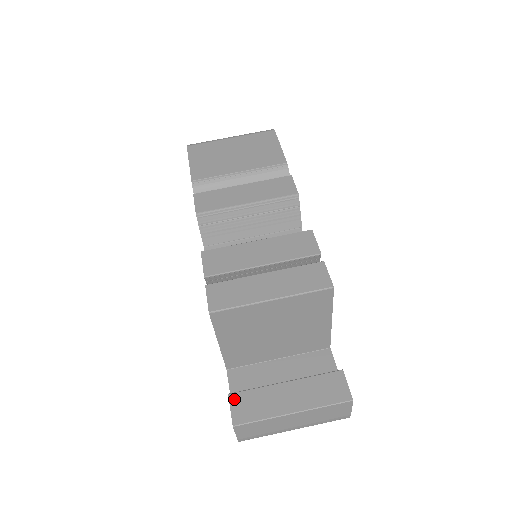
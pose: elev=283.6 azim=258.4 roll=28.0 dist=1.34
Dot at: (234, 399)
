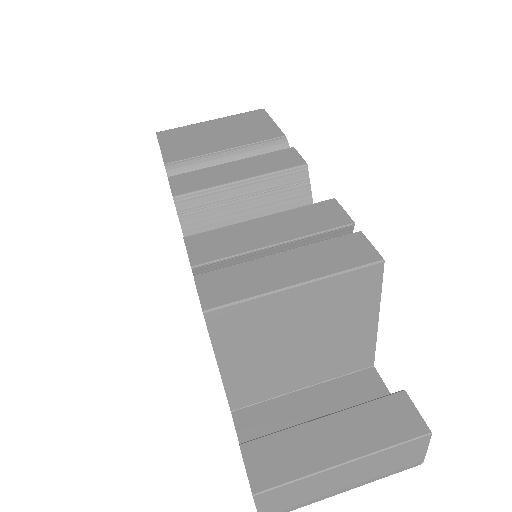
Dot at: (249, 451)
